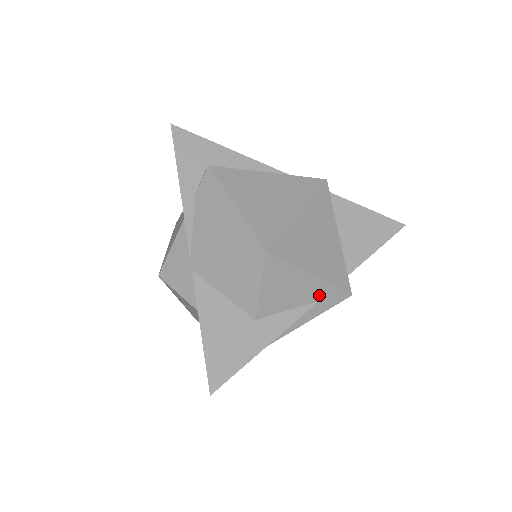
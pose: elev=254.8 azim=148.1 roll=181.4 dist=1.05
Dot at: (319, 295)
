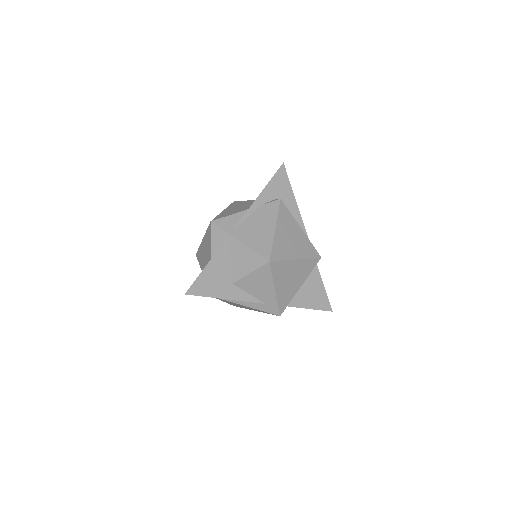
Dot at: (268, 301)
